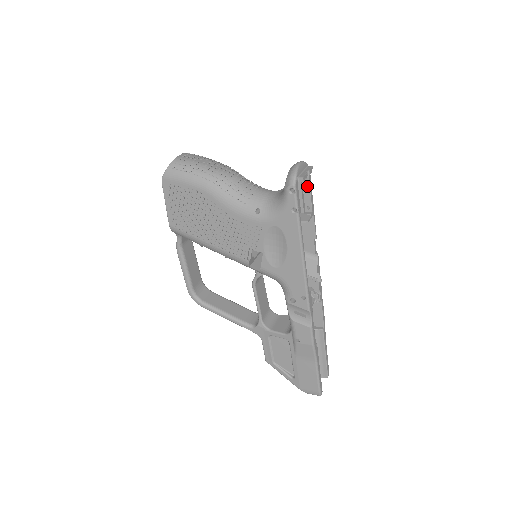
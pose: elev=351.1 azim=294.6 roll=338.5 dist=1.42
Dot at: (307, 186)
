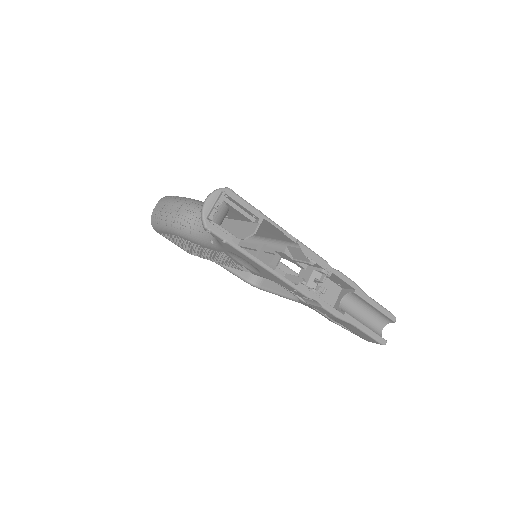
Dot at: (237, 203)
